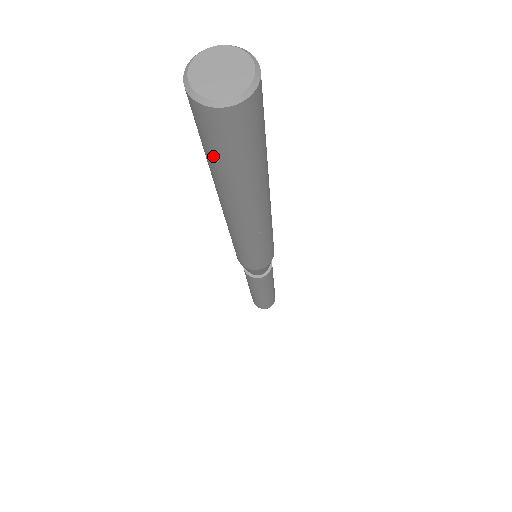
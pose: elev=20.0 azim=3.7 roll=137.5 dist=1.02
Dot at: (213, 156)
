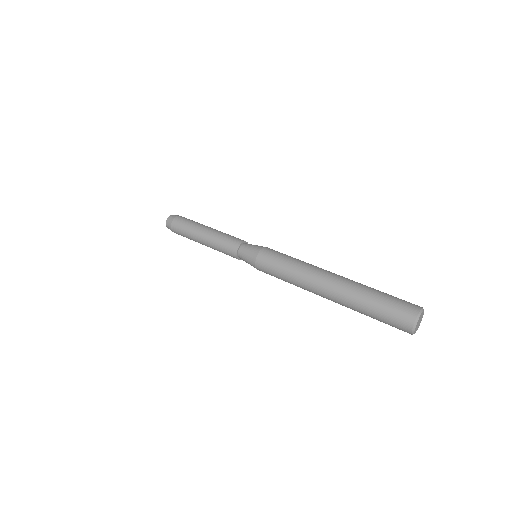
Dot at: occluded
